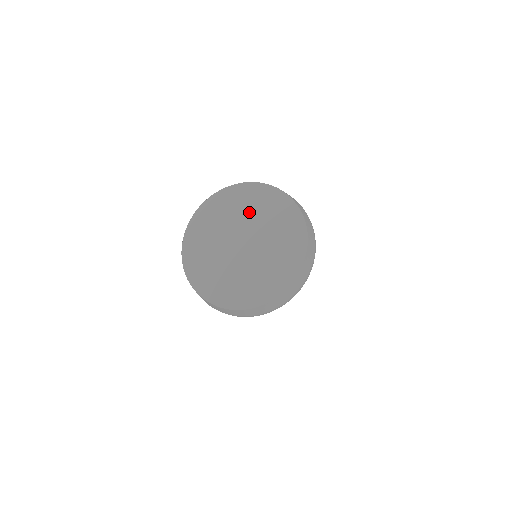
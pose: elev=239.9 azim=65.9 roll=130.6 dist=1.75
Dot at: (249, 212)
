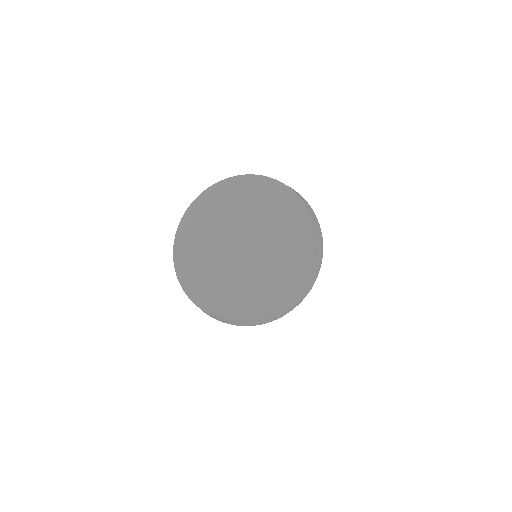
Dot at: (235, 210)
